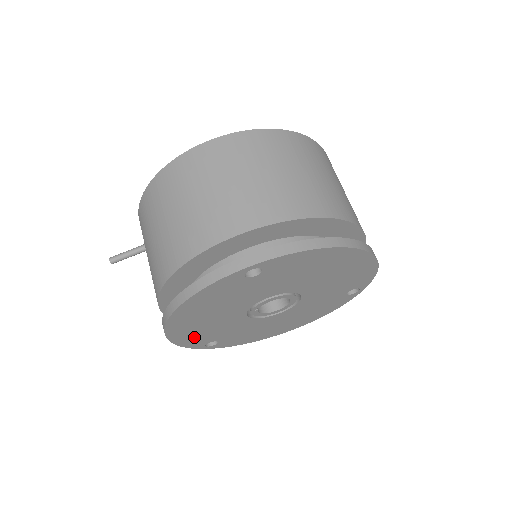
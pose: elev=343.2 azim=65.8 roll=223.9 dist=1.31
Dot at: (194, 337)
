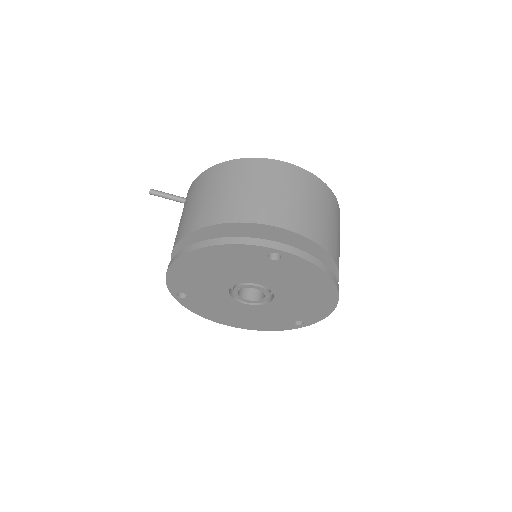
Dot at: (183, 279)
